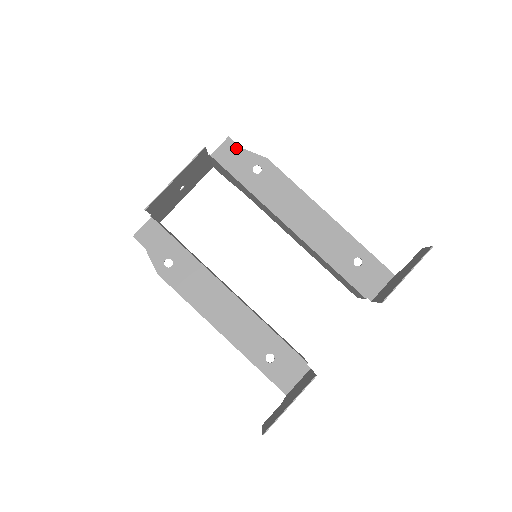
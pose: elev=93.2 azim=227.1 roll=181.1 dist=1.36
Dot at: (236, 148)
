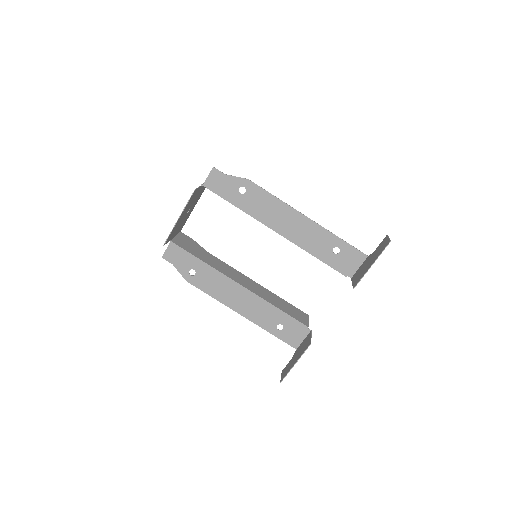
Dot at: (221, 175)
